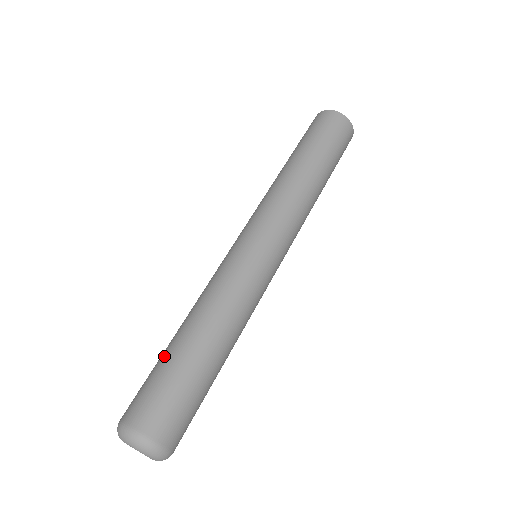
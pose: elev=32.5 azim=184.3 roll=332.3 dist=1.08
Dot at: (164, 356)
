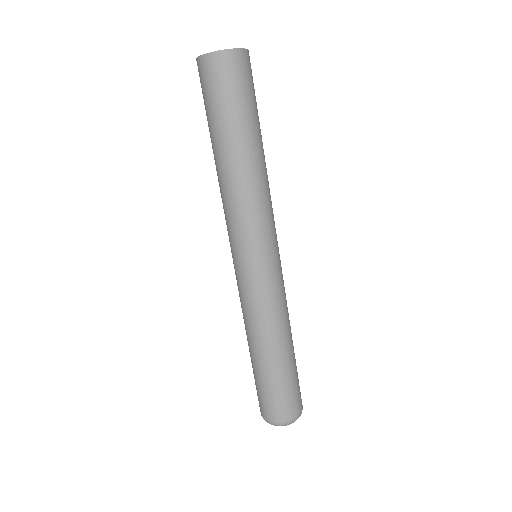
Dot at: (274, 376)
